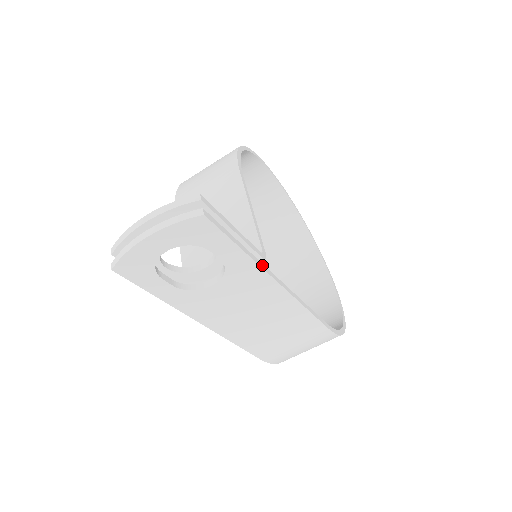
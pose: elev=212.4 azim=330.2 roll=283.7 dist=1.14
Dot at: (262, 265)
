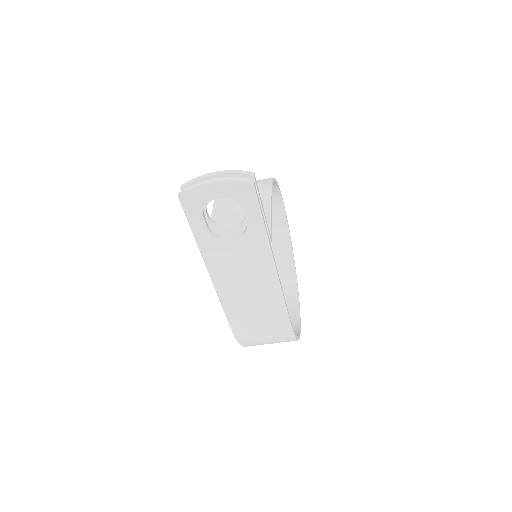
Dot at: (269, 241)
